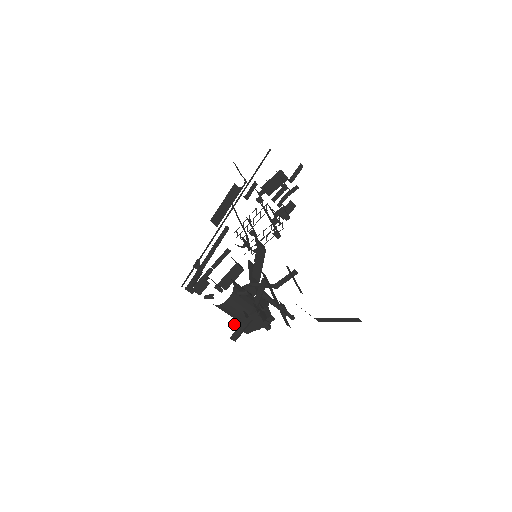
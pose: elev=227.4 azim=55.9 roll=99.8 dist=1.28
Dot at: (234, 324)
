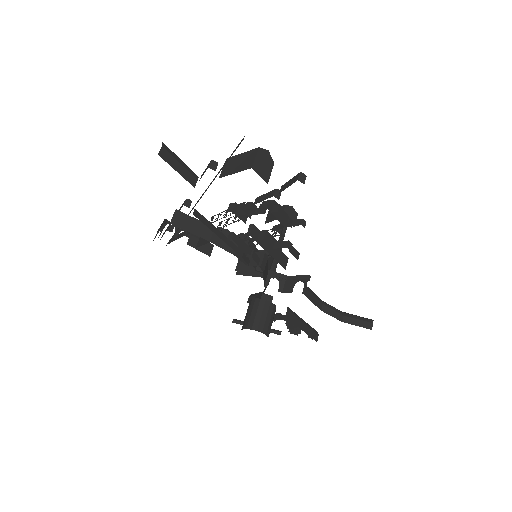
Dot at: occluded
